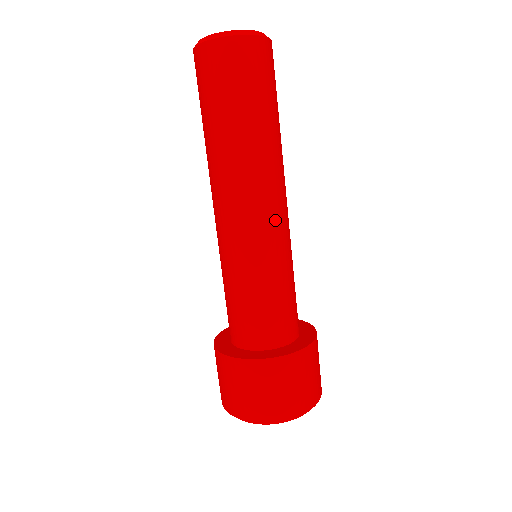
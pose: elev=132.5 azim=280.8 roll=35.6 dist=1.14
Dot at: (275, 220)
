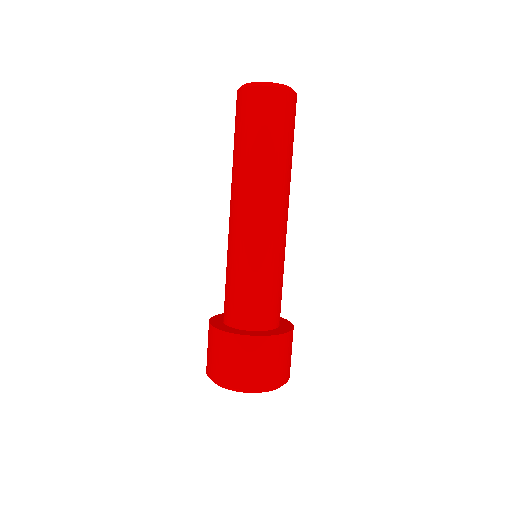
Dot at: (278, 228)
